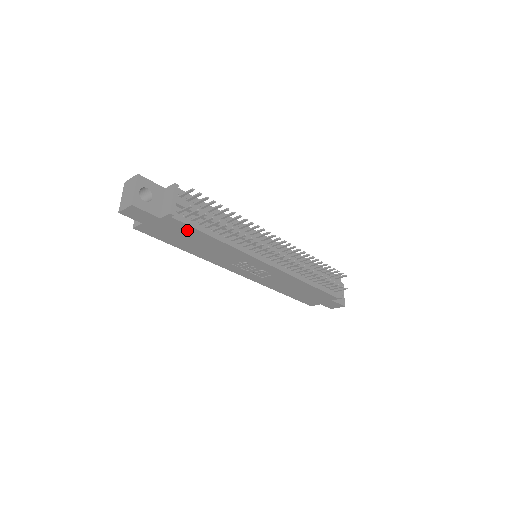
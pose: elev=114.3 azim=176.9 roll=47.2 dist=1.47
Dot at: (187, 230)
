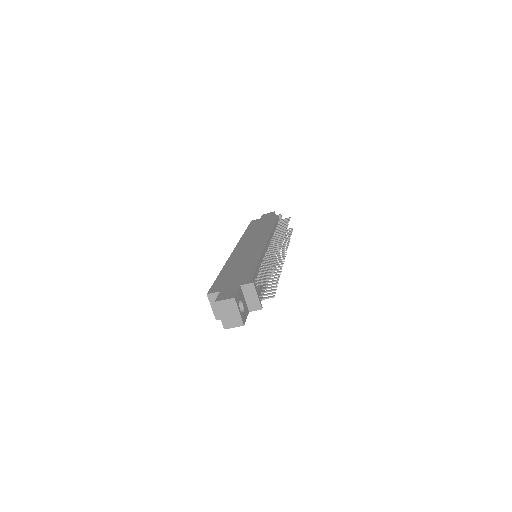
Dot at: occluded
